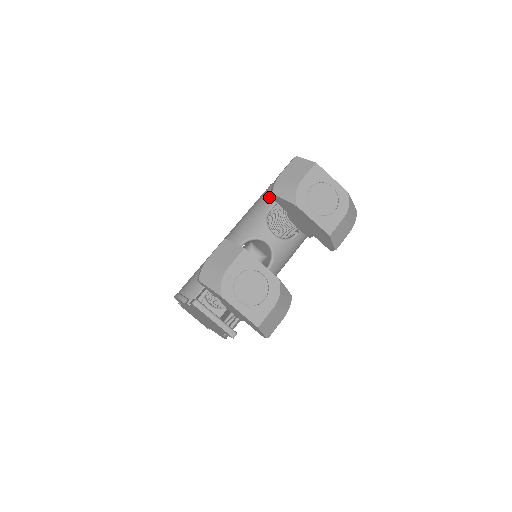
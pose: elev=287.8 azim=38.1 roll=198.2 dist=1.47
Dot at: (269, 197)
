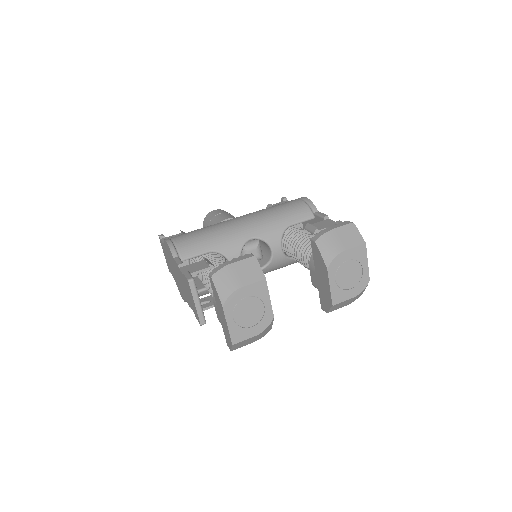
Dot at: (299, 212)
